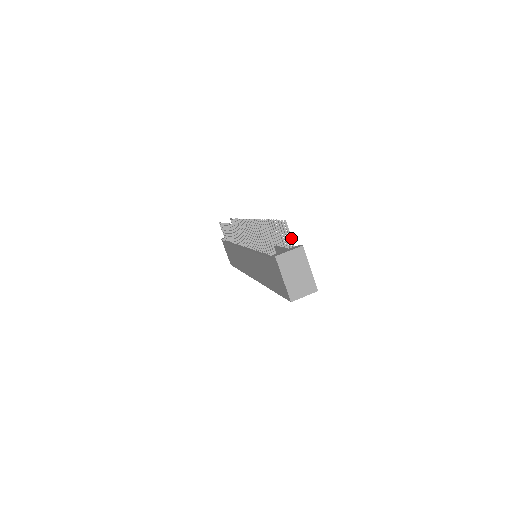
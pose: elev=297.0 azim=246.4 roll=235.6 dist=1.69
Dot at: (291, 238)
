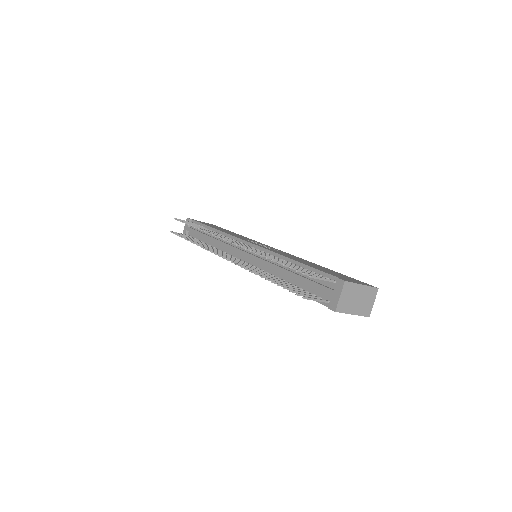
Dot at: (325, 279)
